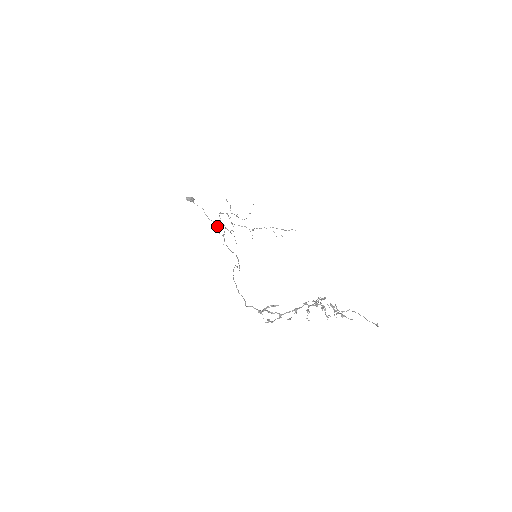
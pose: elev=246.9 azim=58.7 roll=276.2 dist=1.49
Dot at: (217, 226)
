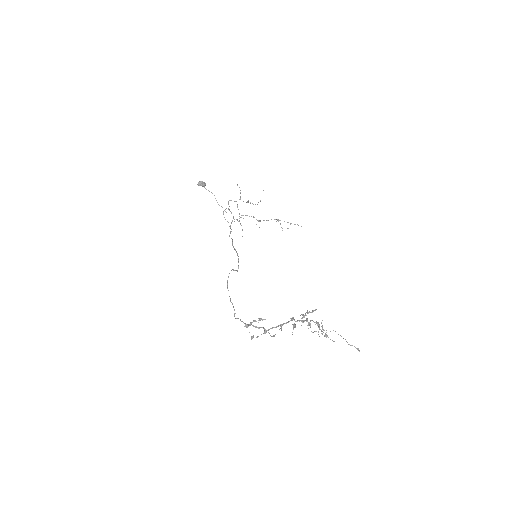
Dot at: occluded
